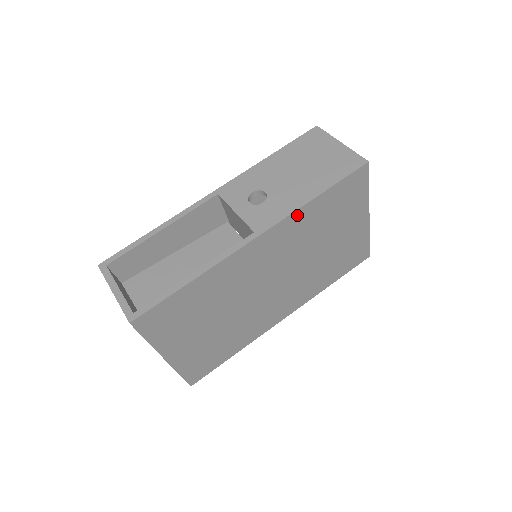
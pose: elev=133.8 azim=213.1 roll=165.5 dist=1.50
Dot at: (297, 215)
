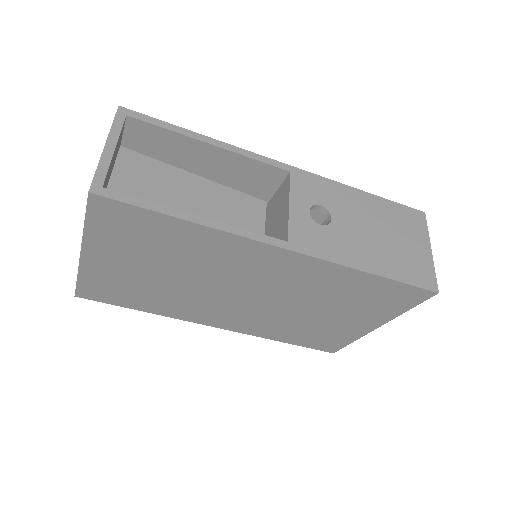
Dot at: (337, 269)
